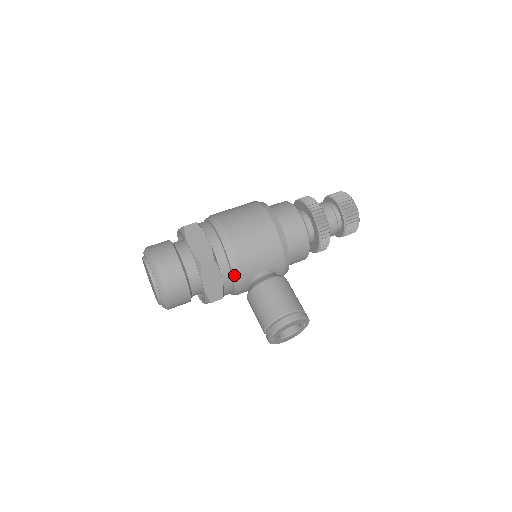
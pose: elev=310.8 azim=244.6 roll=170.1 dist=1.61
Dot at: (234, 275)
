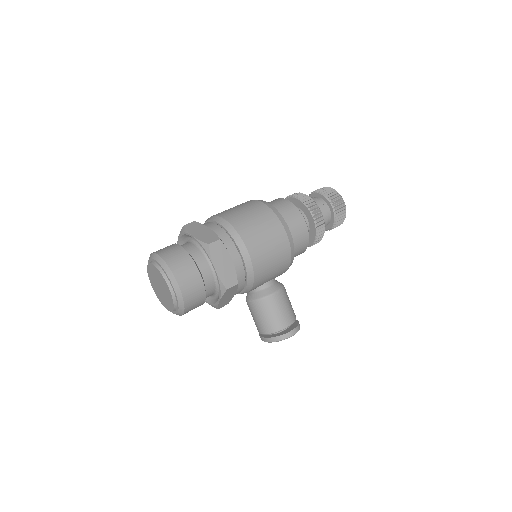
Dot at: (246, 289)
